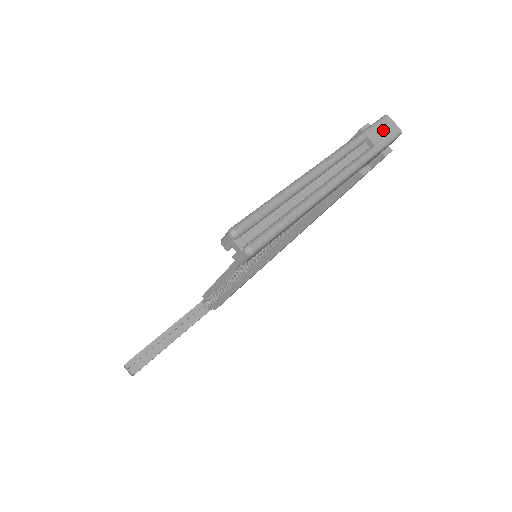
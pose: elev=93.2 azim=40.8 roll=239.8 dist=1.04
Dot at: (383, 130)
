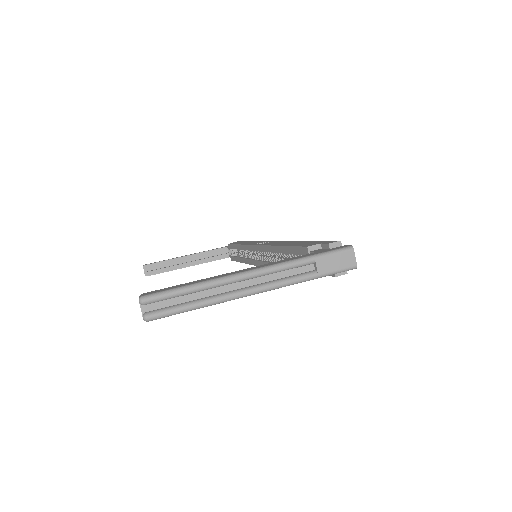
Dot at: (337, 260)
